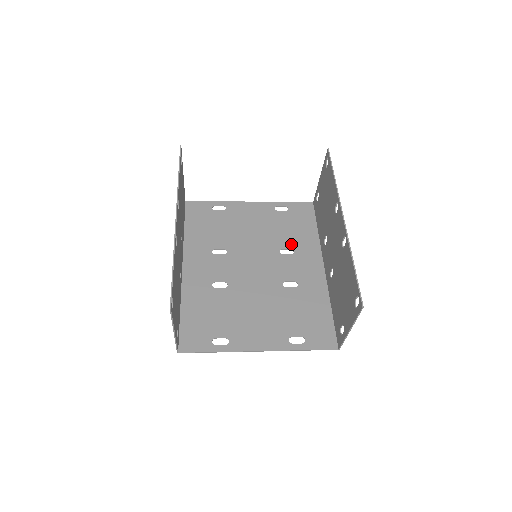
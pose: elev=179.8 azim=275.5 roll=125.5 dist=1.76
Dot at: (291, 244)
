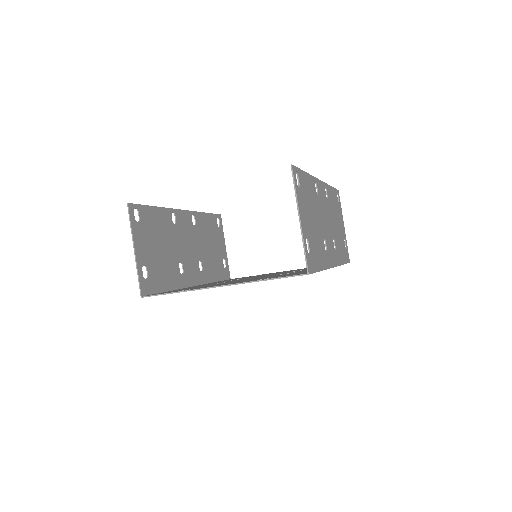
Dot at: occluded
